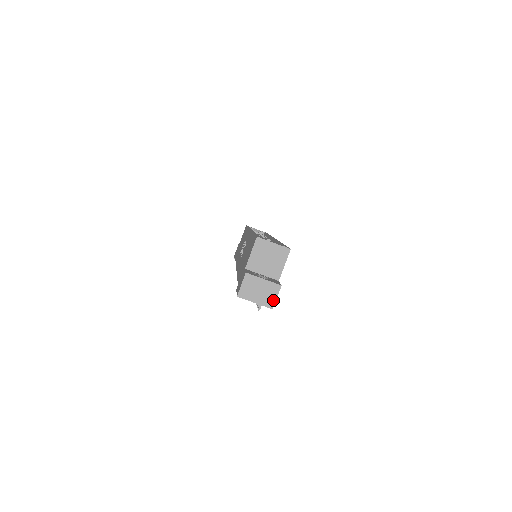
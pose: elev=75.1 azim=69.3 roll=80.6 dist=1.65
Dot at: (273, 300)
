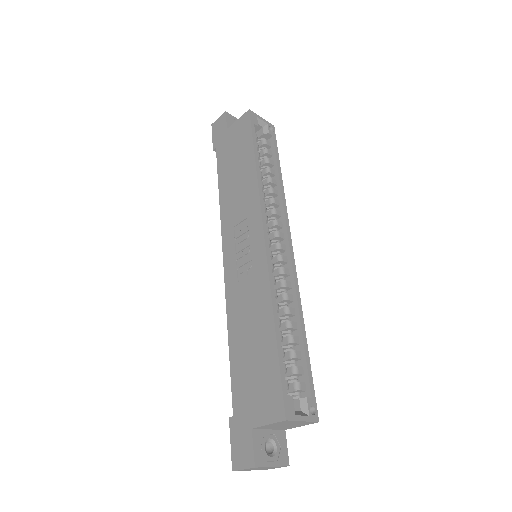
Dot at: occluded
